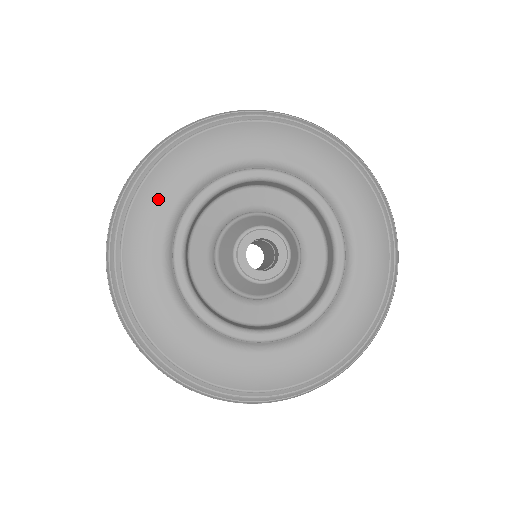
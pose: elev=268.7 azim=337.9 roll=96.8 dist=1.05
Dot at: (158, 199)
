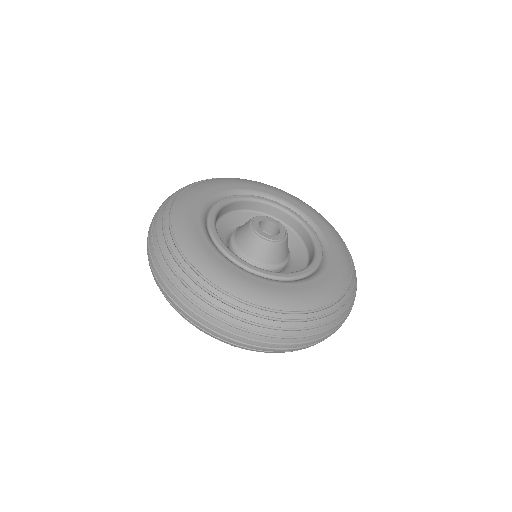
Dot at: (235, 182)
